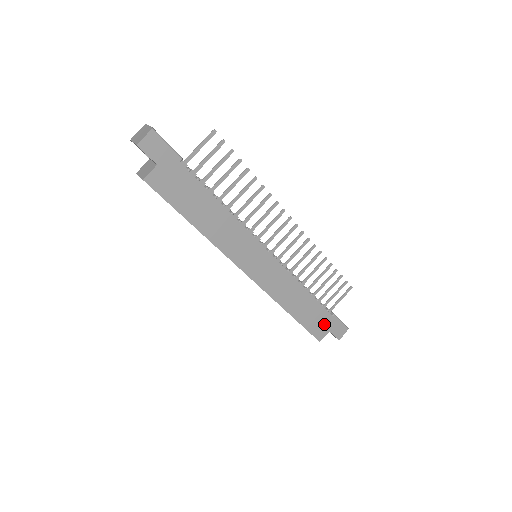
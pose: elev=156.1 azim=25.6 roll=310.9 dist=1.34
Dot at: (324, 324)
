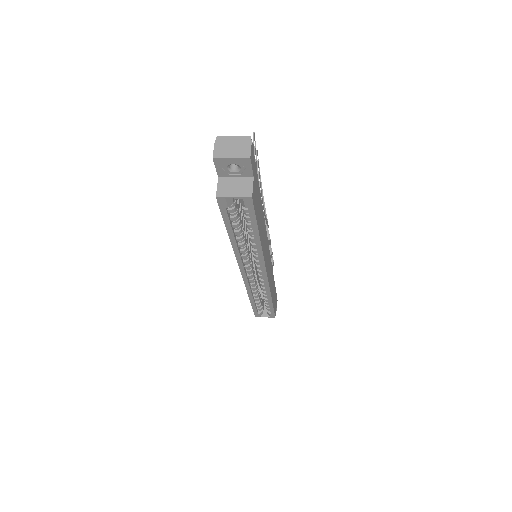
Dot at: (275, 300)
